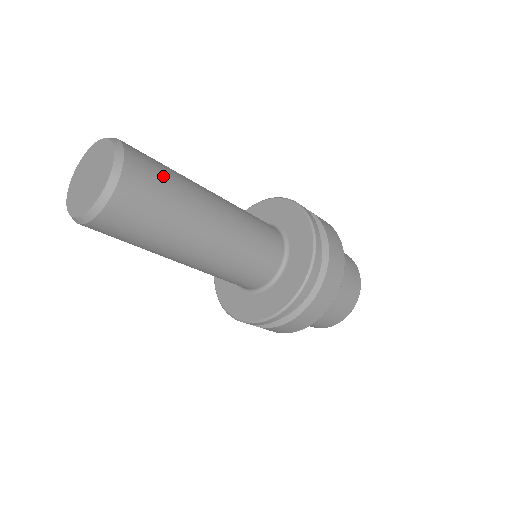
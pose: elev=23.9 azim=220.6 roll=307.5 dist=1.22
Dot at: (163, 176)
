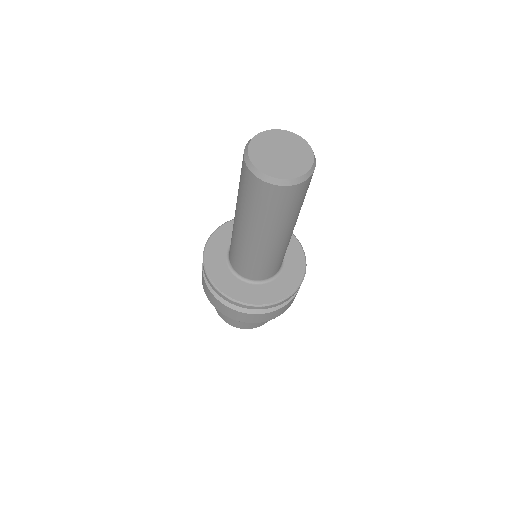
Dot at: occluded
